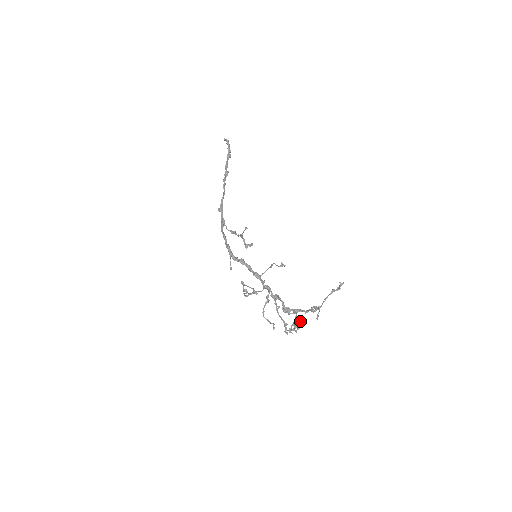
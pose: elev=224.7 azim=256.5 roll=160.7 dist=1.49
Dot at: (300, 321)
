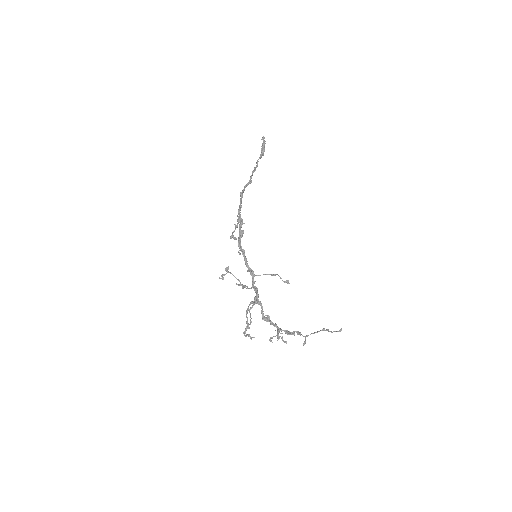
Dot at: (278, 335)
